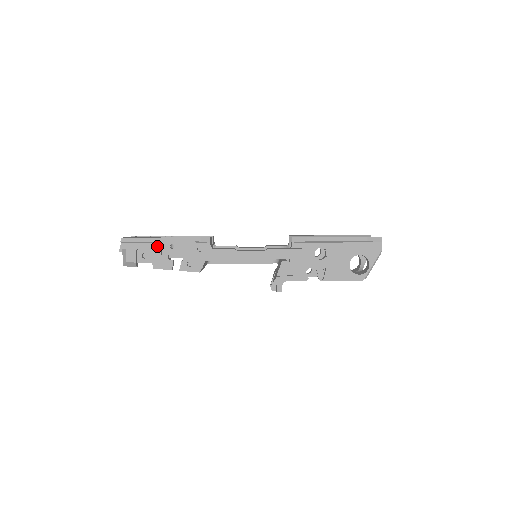
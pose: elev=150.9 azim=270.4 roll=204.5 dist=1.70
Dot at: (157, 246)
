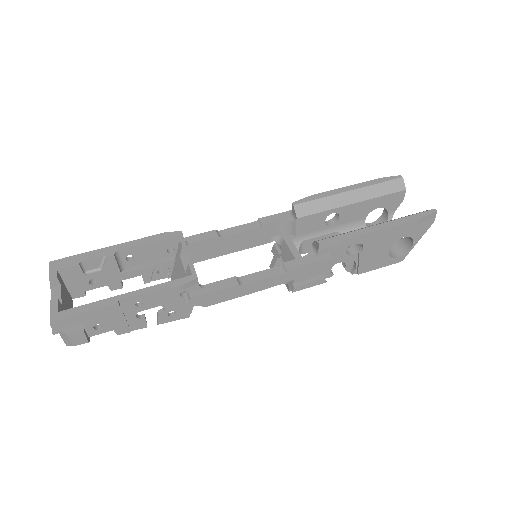
Dot at: (114, 311)
